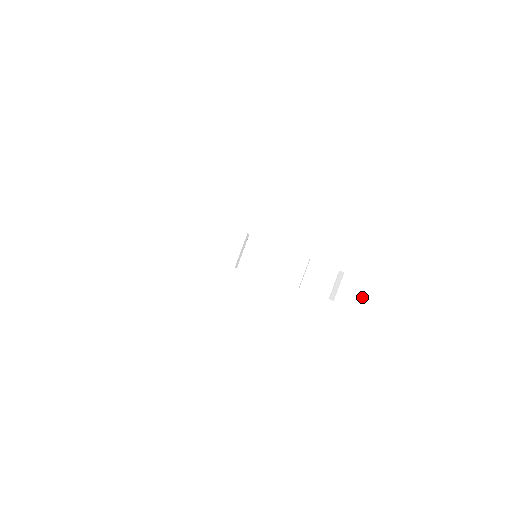
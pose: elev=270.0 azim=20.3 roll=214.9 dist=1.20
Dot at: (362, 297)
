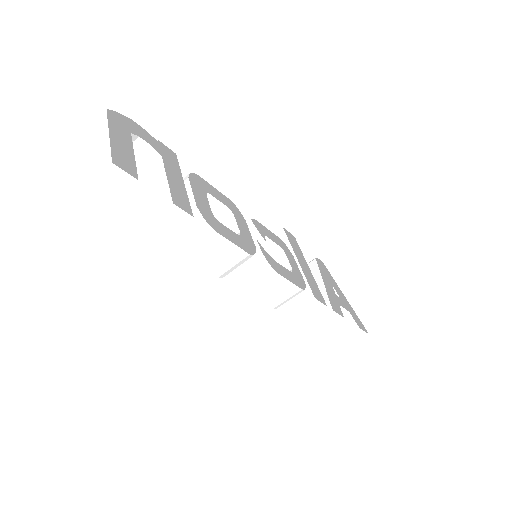
Dot at: (336, 322)
